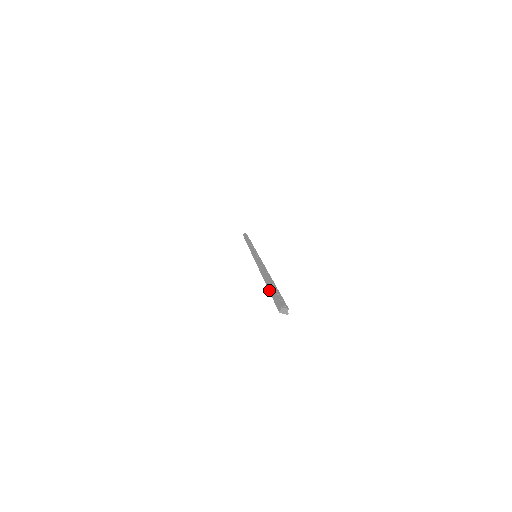
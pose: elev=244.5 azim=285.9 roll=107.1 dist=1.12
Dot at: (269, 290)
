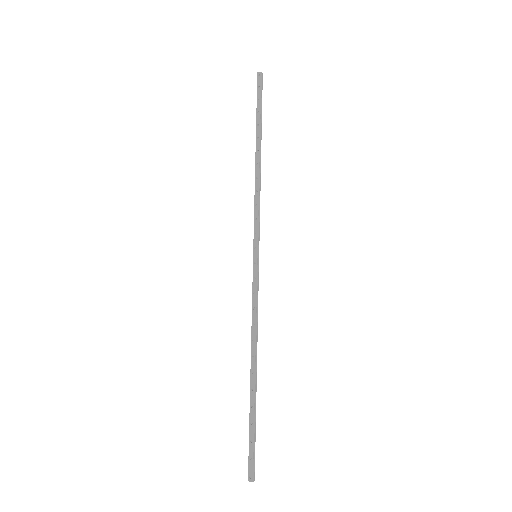
Dot at: (250, 419)
